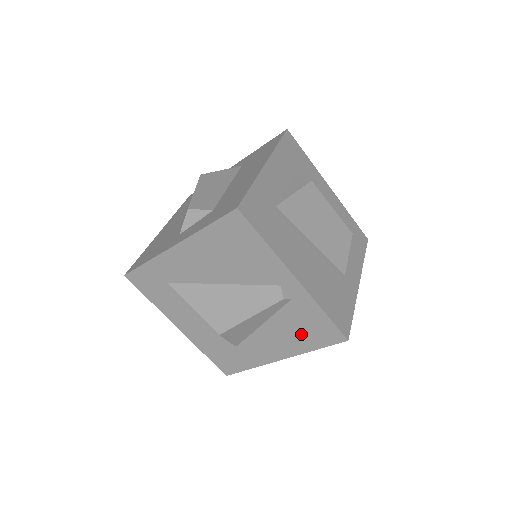
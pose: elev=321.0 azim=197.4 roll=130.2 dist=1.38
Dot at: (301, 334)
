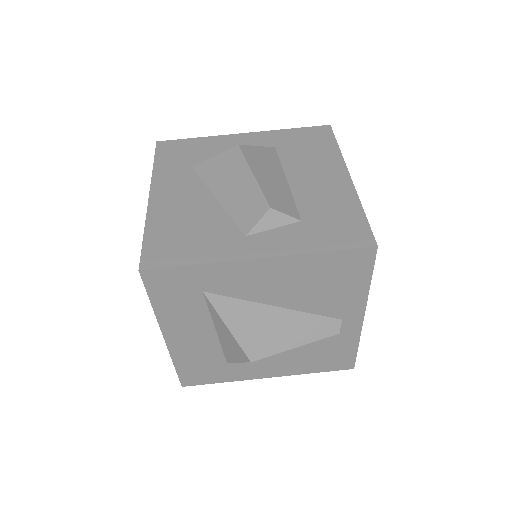
Dot at: (315, 360)
